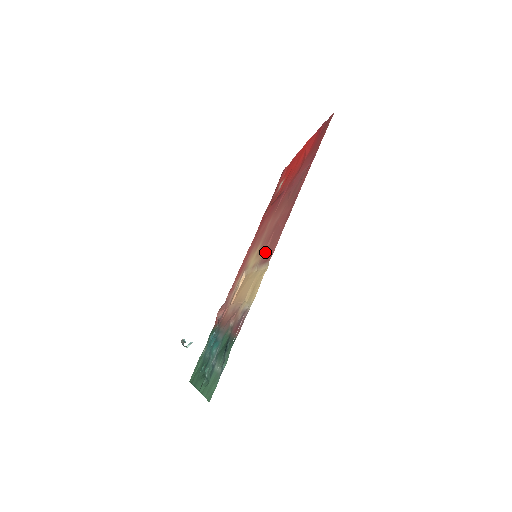
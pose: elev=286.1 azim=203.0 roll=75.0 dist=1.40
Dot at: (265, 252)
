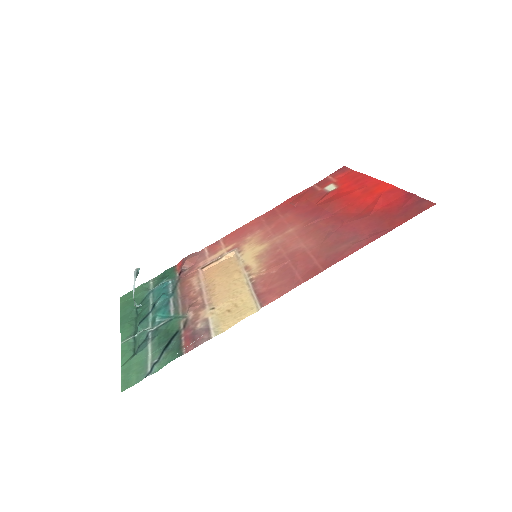
Dot at: (266, 276)
